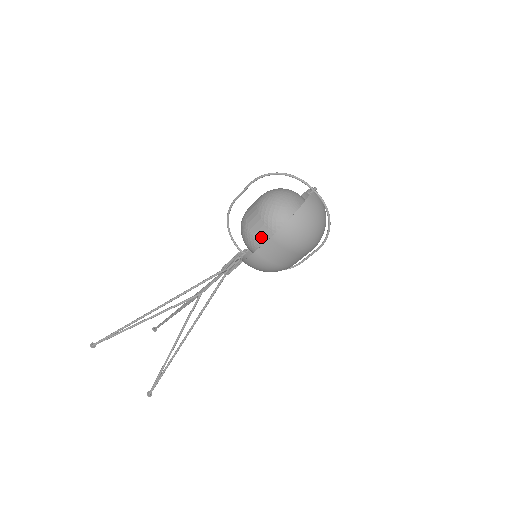
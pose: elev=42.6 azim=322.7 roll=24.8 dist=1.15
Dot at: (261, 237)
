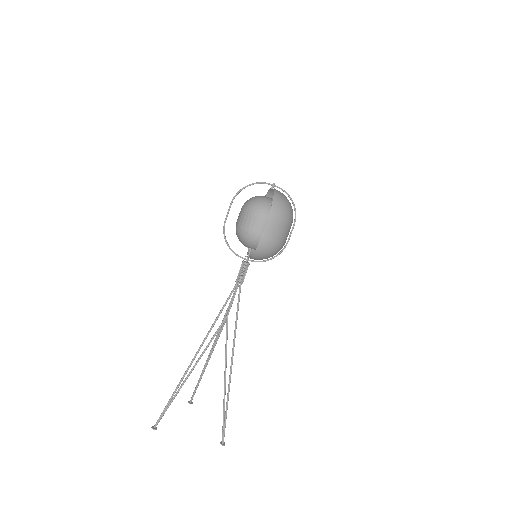
Dot at: (259, 228)
